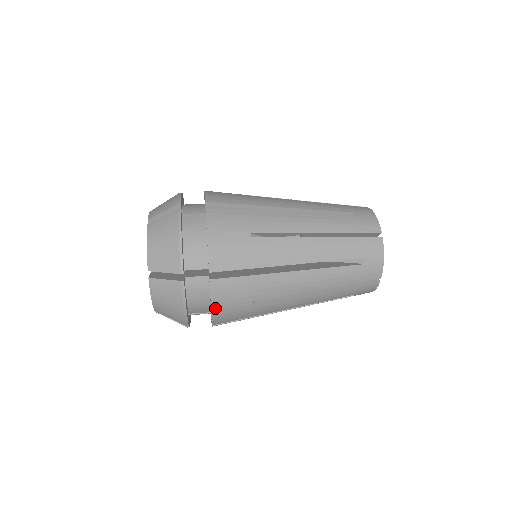
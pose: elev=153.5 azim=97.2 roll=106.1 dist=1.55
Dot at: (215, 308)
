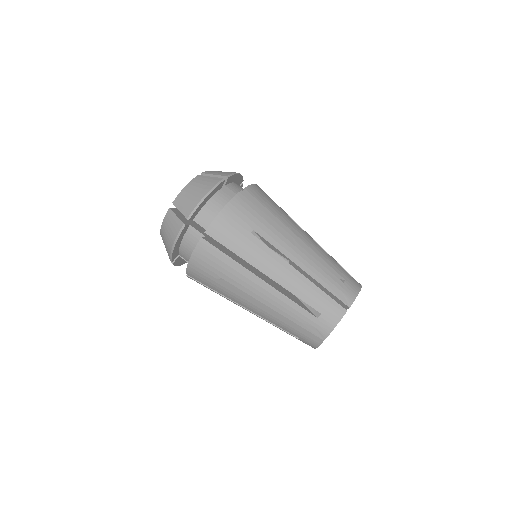
Dot at: (193, 261)
